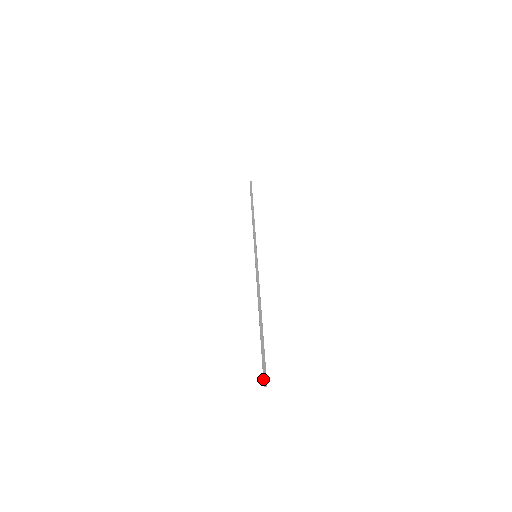
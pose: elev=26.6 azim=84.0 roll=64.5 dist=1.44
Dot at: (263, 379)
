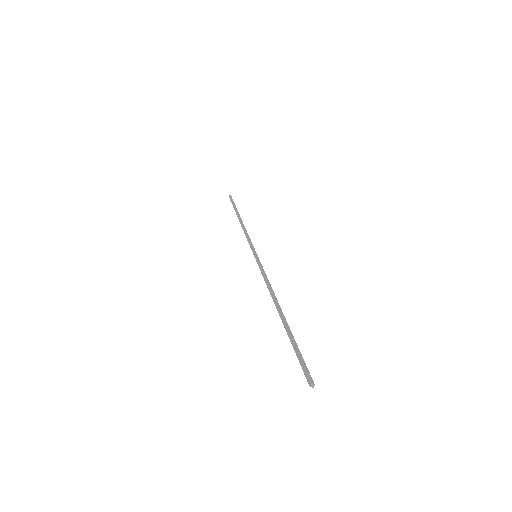
Dot at: (306, 377)
